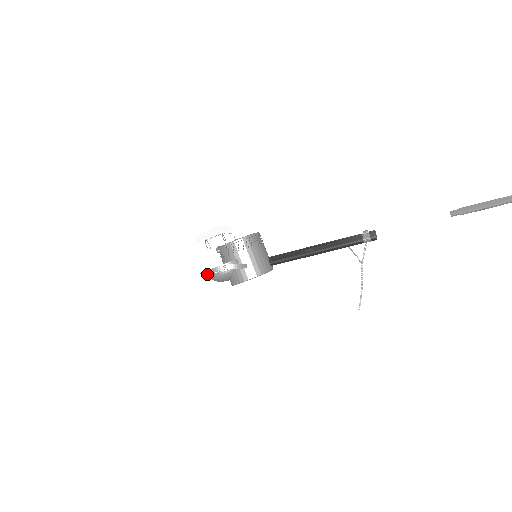
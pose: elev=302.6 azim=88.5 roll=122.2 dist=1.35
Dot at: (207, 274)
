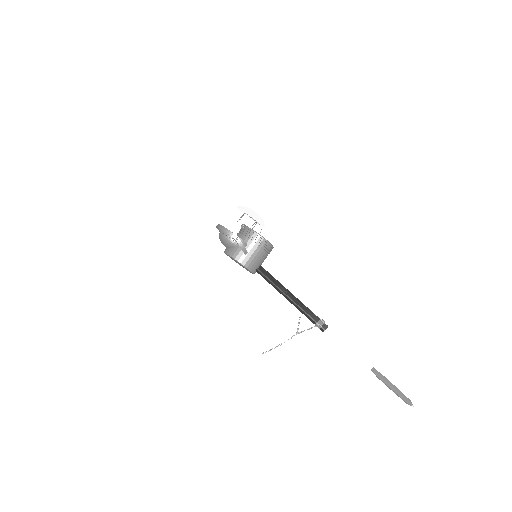
Dot at: (223, 229)
